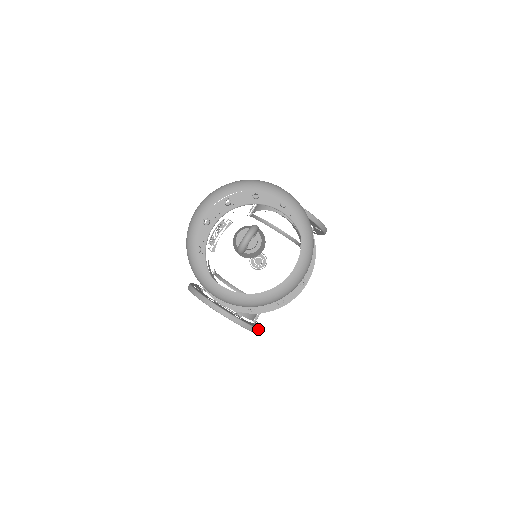
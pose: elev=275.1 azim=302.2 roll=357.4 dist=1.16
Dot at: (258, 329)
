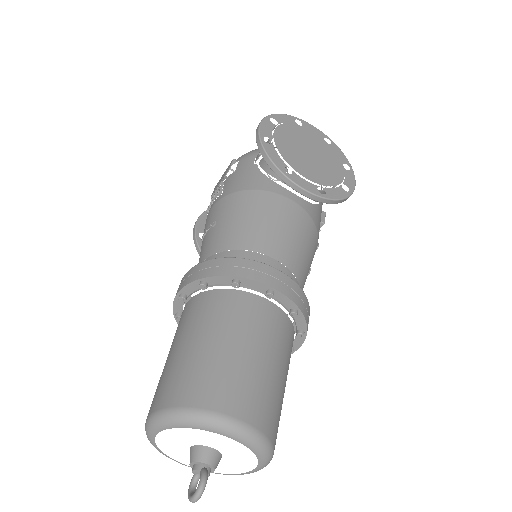
Dot at: occluded
